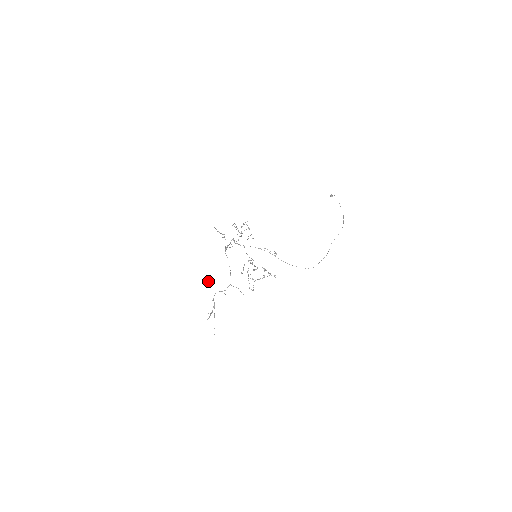
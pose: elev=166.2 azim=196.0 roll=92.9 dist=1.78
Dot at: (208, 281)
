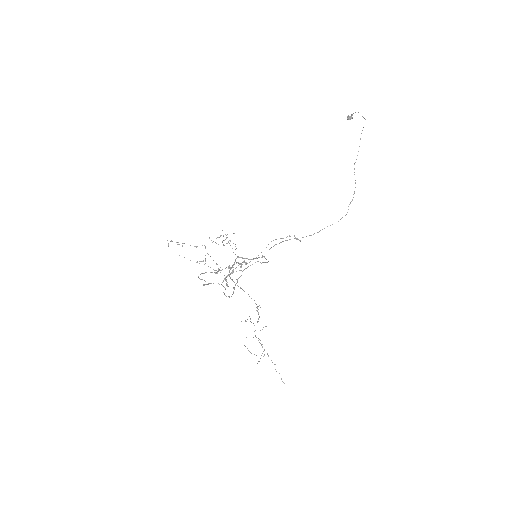
Dot at: (247, 319)
